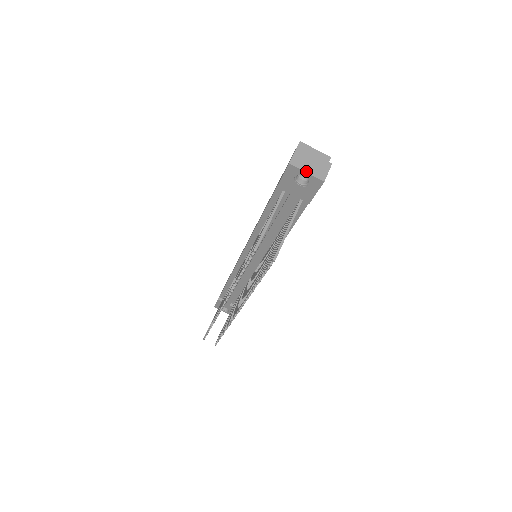
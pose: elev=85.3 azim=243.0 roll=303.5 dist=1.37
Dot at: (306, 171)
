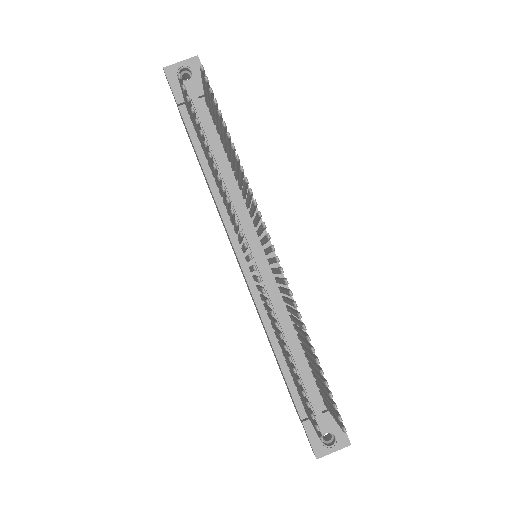
Dot at: (179, 62)
